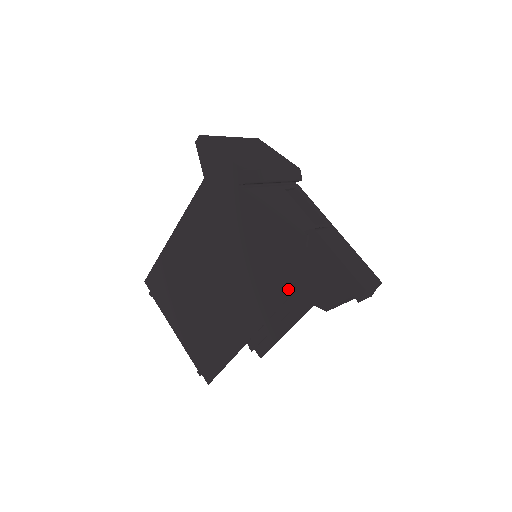
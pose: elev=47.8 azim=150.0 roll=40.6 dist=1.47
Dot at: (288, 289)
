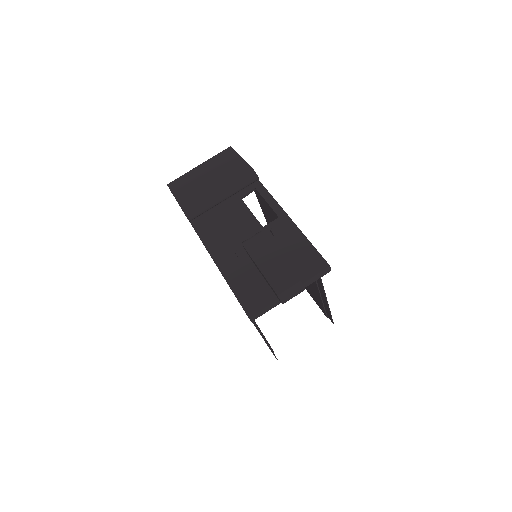
Dot at: occluded
